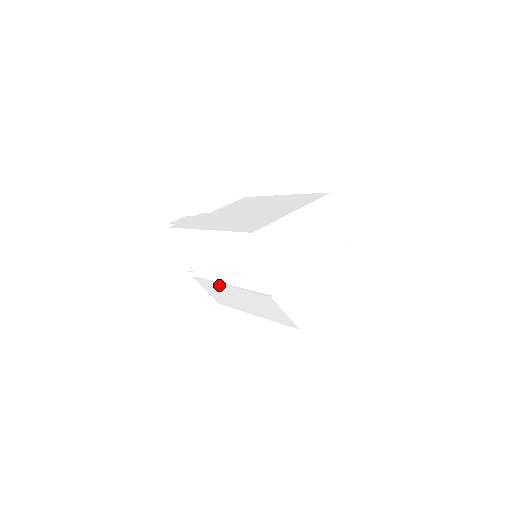
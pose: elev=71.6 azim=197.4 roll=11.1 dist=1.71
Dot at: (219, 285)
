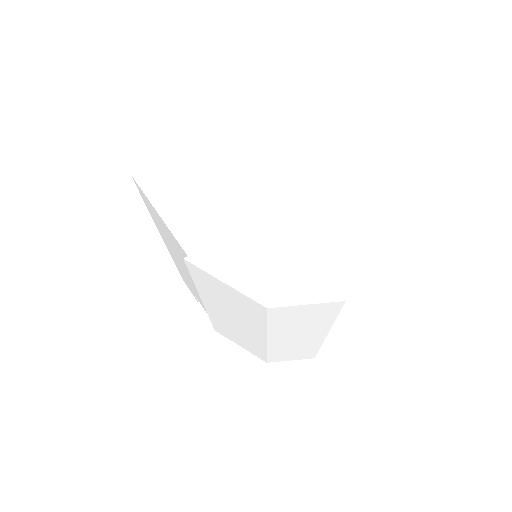
Dot at: (209, 313)
